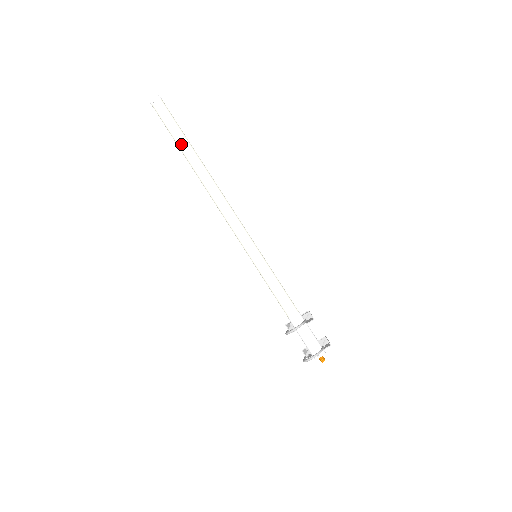
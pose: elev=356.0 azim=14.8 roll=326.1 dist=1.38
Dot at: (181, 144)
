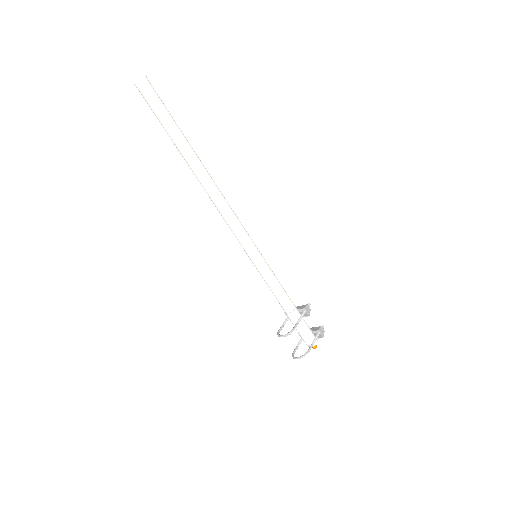
Dot at: (173, 139)
